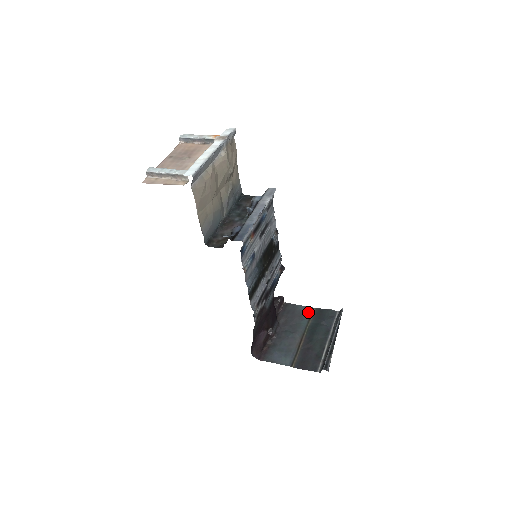
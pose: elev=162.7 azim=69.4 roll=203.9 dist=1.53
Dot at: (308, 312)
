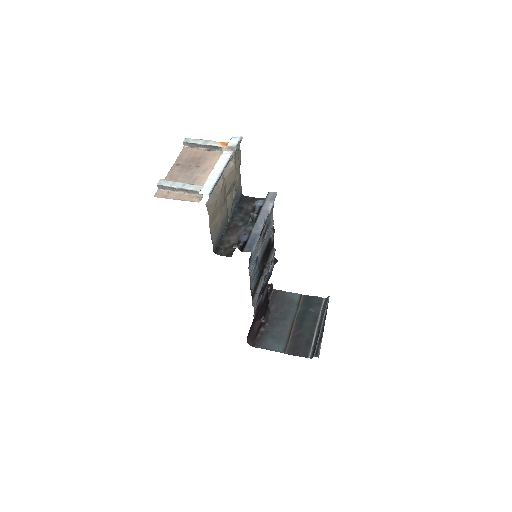
Dot at: (297, 299)
